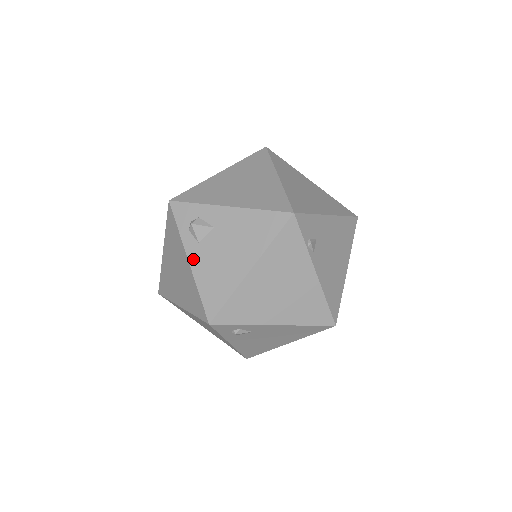
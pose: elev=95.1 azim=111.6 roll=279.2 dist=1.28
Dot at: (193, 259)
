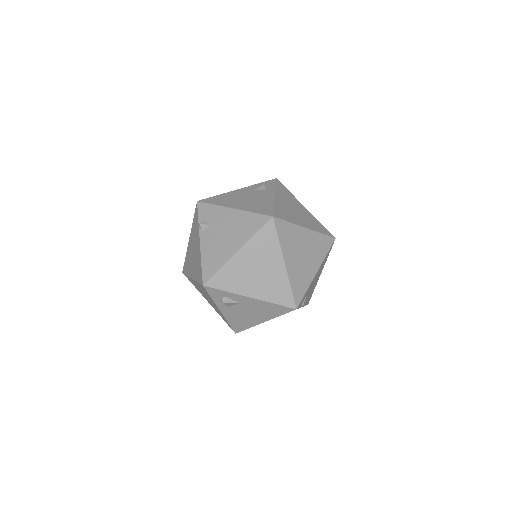
Dot at: (224, 312)
